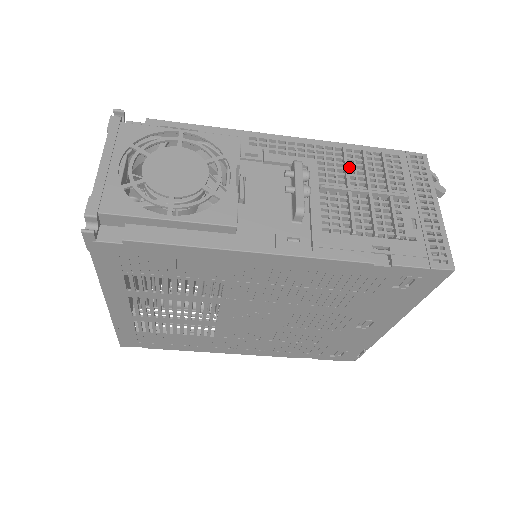
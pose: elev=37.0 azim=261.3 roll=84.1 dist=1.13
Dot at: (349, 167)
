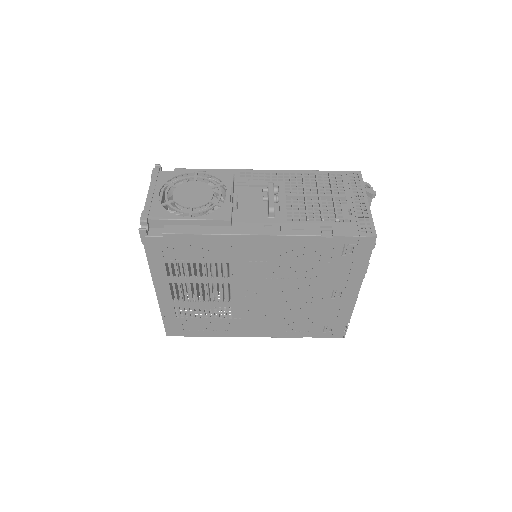
Dot at: (307, 184)
